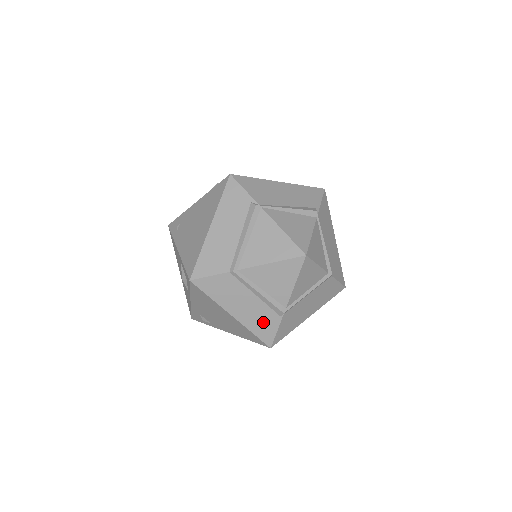
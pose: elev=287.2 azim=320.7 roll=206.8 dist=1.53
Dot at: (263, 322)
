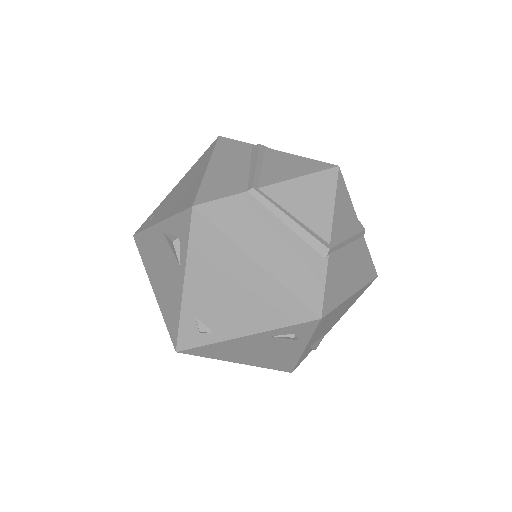
Dot at: (303, 271)
